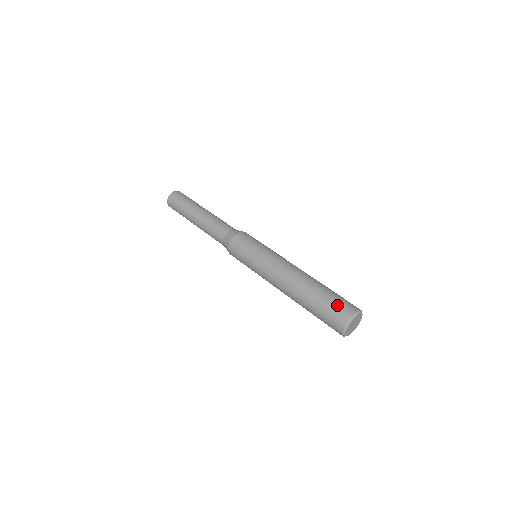
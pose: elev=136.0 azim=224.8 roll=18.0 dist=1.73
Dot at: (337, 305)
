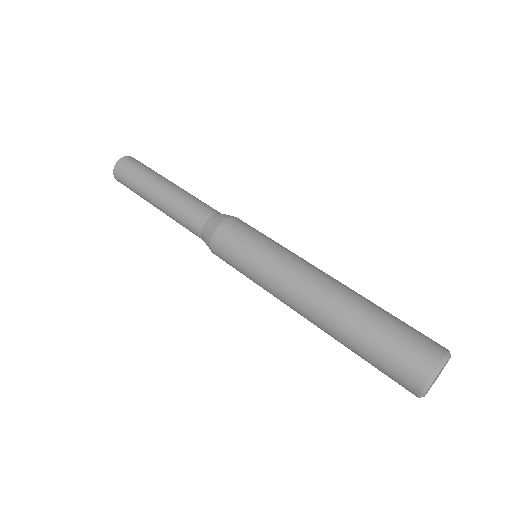
Dot at: (402, 353)
